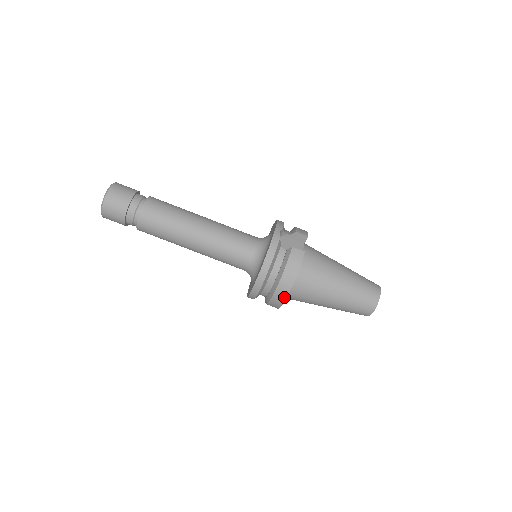
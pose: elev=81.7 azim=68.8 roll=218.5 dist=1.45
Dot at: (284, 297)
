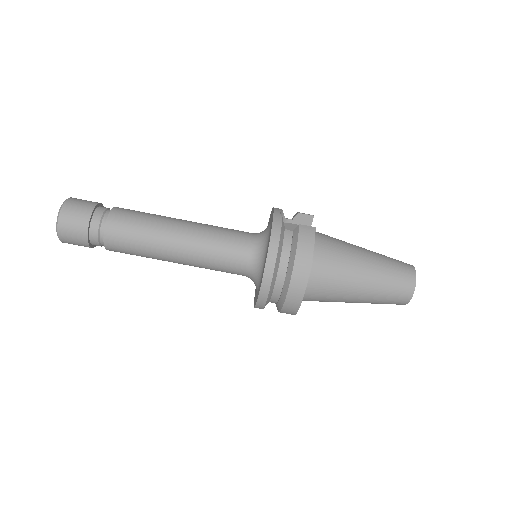
Dot at: (303, 287)
